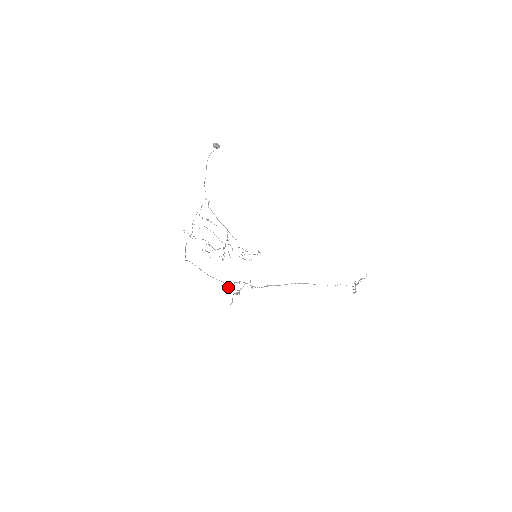
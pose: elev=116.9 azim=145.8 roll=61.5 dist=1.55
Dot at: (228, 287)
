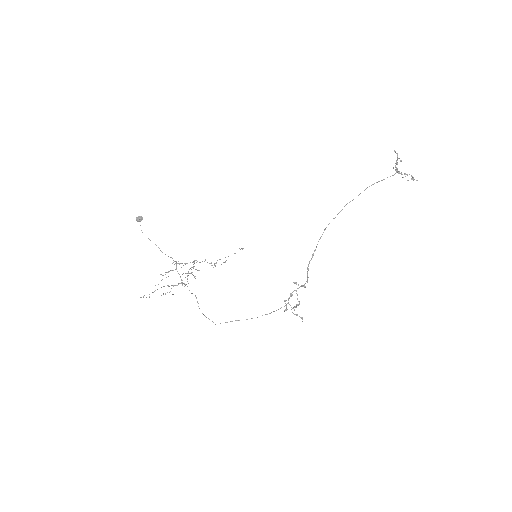
Dot at: (285, 310)
